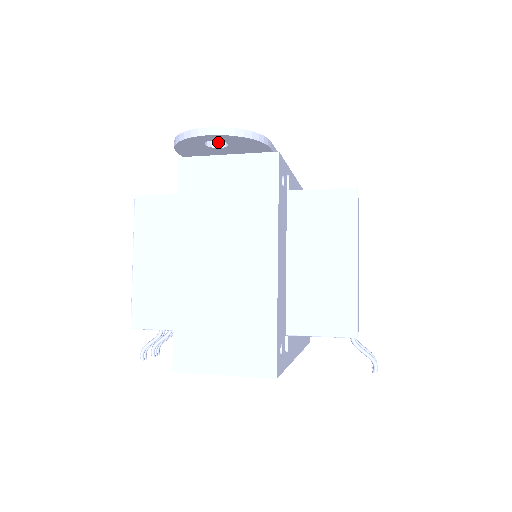
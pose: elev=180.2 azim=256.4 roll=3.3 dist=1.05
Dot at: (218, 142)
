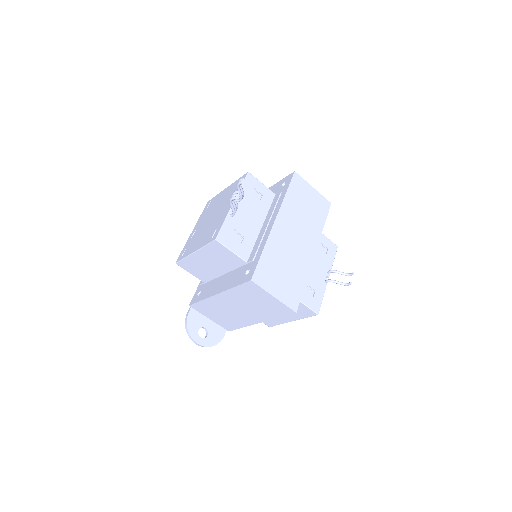
Dot at: occluded
